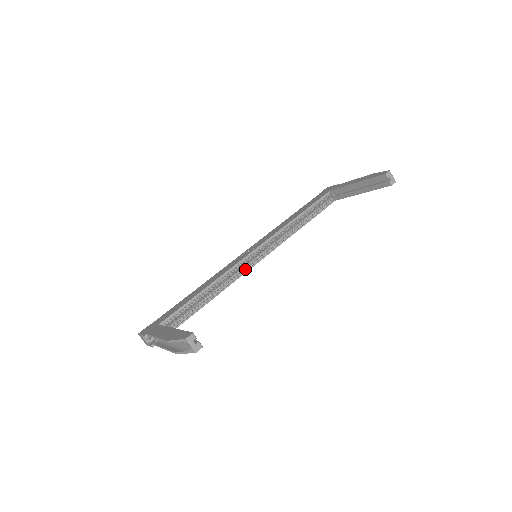
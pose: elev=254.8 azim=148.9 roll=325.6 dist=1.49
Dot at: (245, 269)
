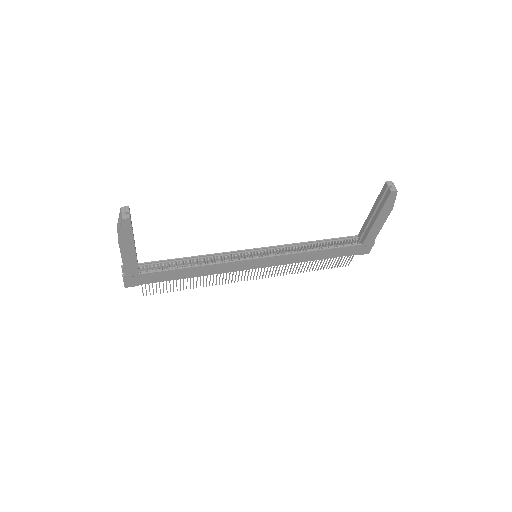
Dot at: (239, 259)
